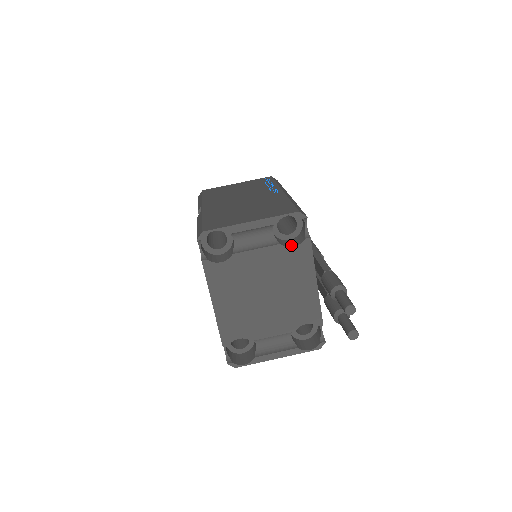
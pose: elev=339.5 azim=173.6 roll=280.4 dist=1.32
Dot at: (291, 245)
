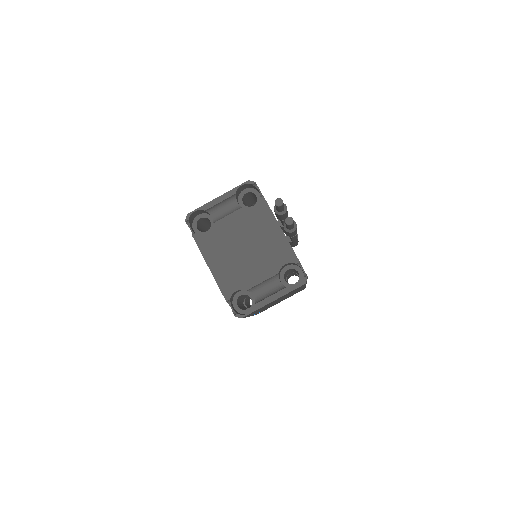
Dot at: (253, 207)
